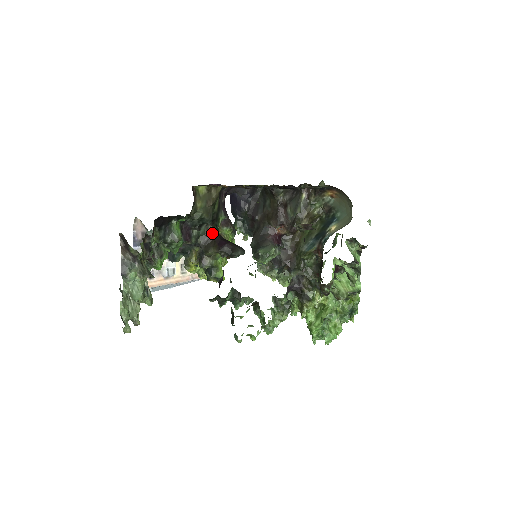
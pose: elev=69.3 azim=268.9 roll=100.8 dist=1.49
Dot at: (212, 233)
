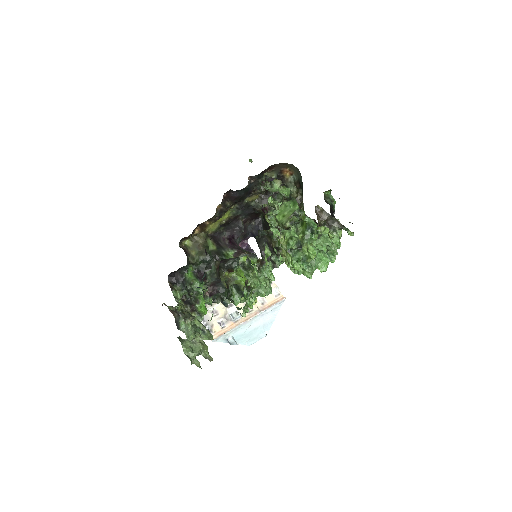
Dot at: occluded
